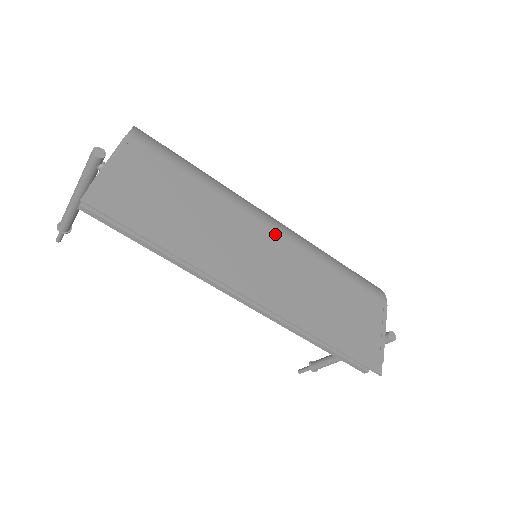
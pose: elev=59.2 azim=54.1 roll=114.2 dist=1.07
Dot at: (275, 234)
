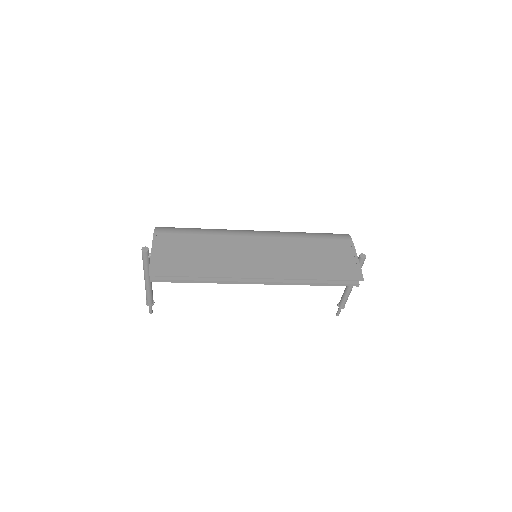
Dot at: (260, 238)
